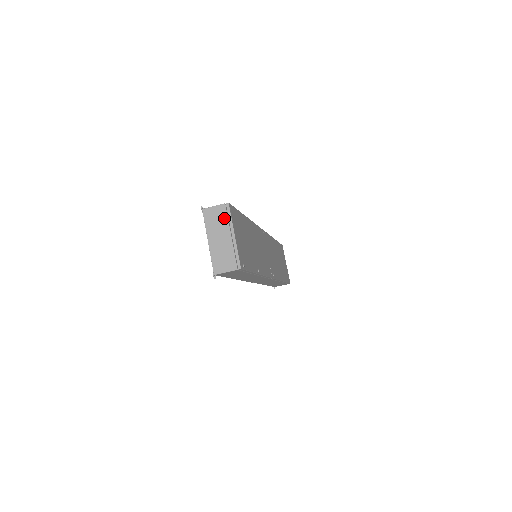
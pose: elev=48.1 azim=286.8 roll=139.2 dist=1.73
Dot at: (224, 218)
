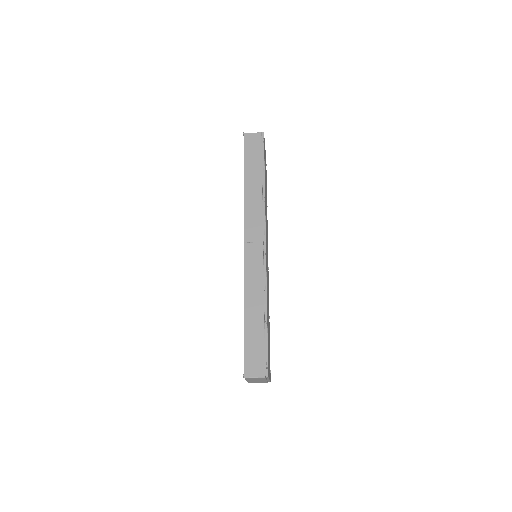
Dot at: occluded
